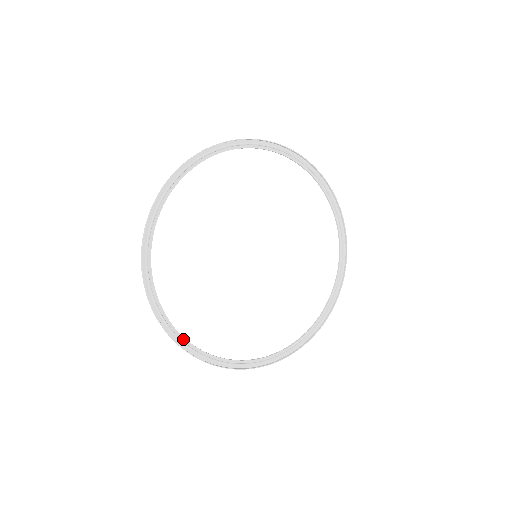
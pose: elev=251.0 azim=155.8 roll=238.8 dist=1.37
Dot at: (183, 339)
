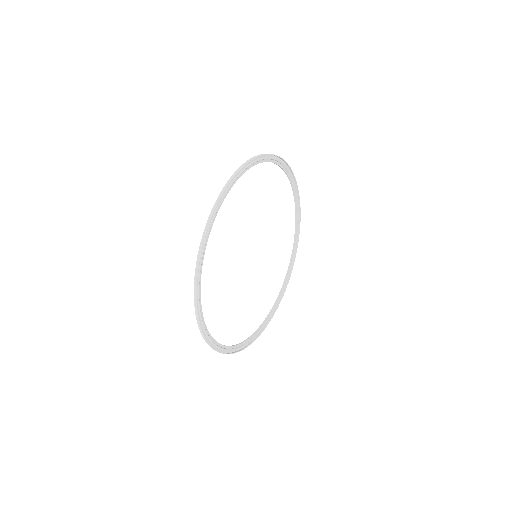
Dot at: (240, 345)
